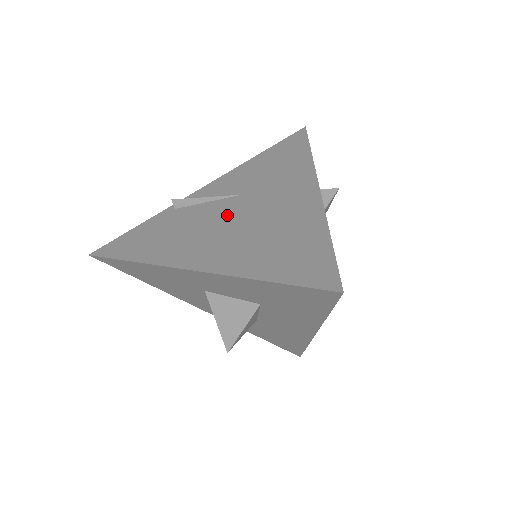
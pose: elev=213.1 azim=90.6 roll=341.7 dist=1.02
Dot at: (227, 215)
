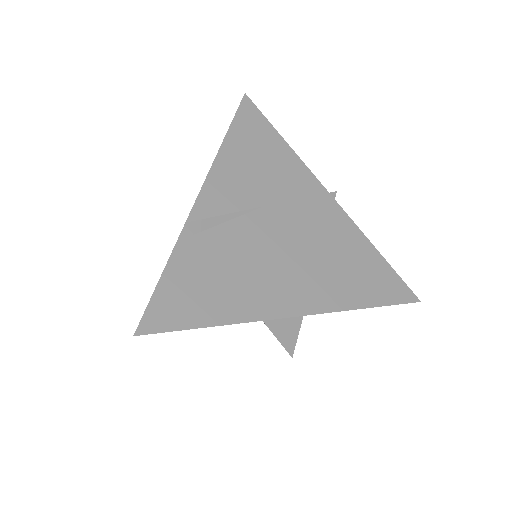
Dot at: (274, 238)
